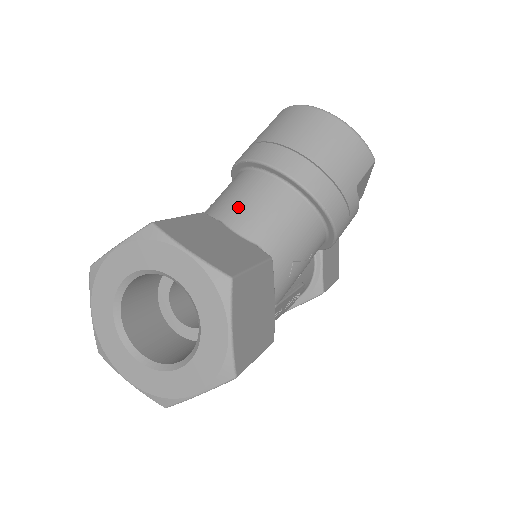
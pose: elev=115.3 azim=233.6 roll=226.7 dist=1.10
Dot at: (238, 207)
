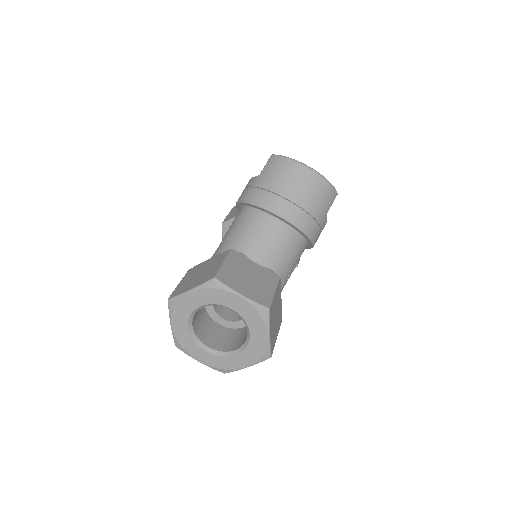
Dot at: (254, 243)
